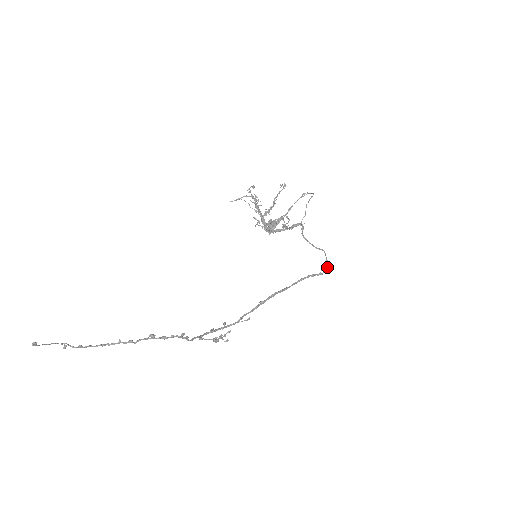
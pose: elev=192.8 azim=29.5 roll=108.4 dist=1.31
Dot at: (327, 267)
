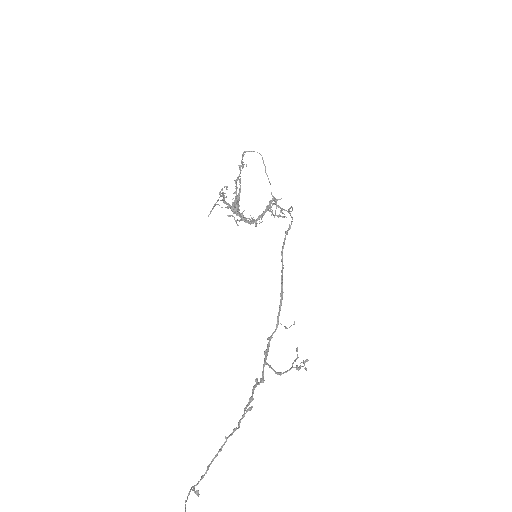
Dot at: (291, 217)
